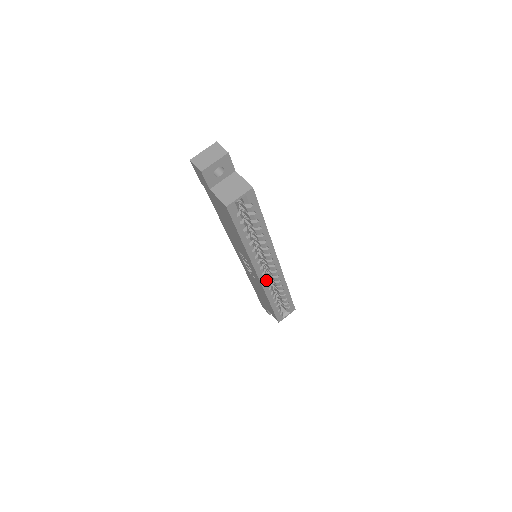
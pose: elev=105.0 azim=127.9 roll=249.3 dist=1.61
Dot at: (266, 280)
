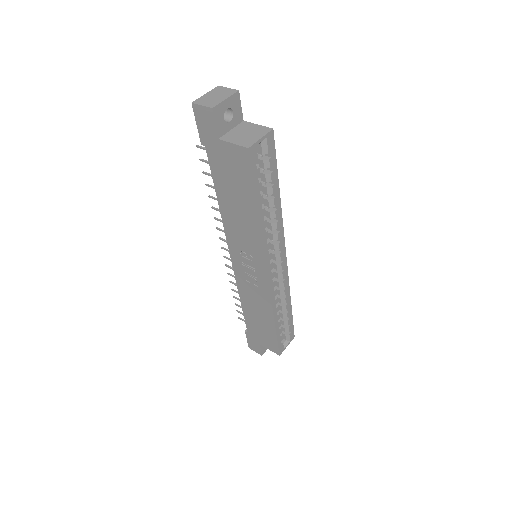
Dot at: (274, 282)
